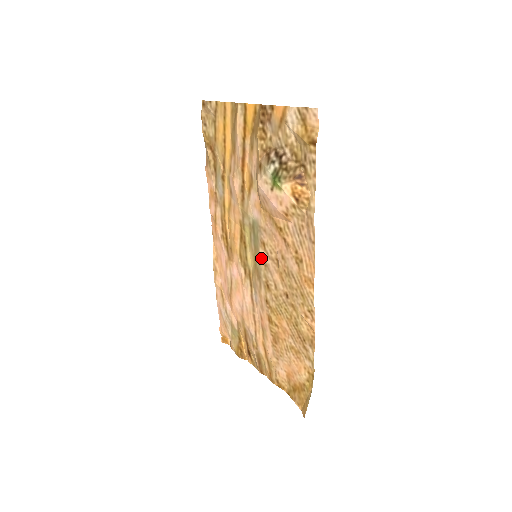
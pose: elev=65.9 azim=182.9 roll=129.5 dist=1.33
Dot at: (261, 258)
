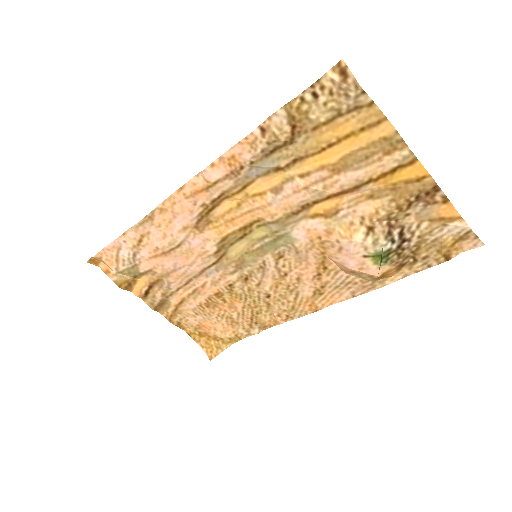
Dot at: (262, 260)
